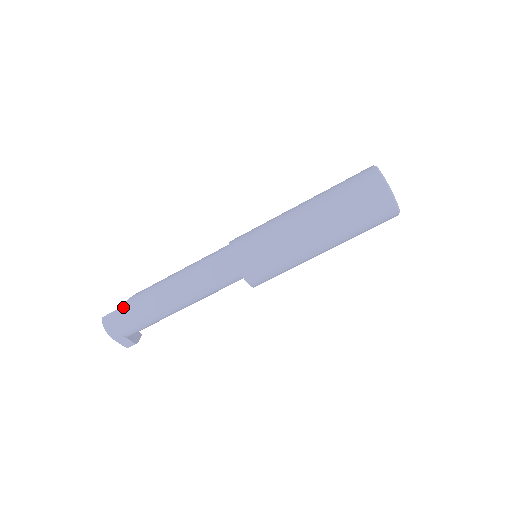
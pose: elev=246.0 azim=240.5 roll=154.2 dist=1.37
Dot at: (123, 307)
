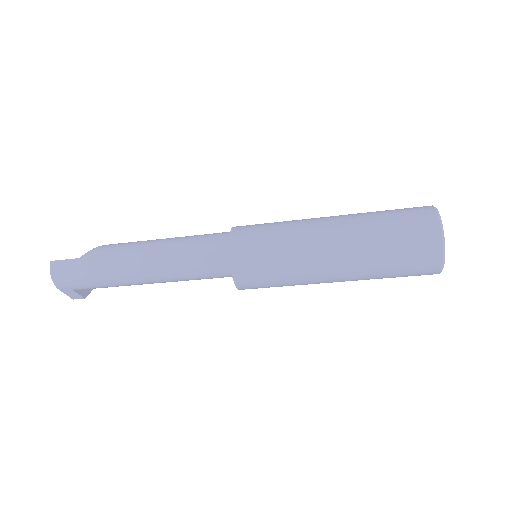
Dot at: (80, 259)
